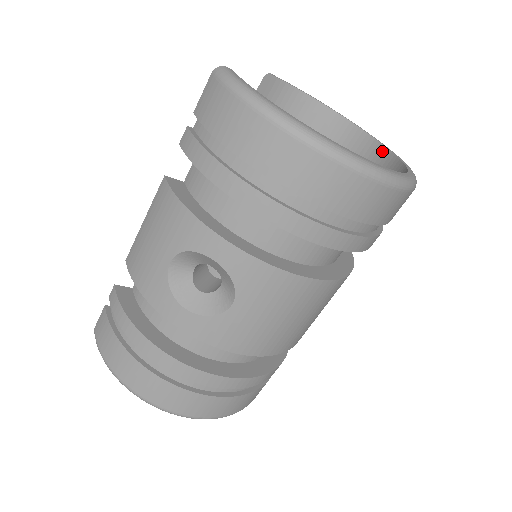
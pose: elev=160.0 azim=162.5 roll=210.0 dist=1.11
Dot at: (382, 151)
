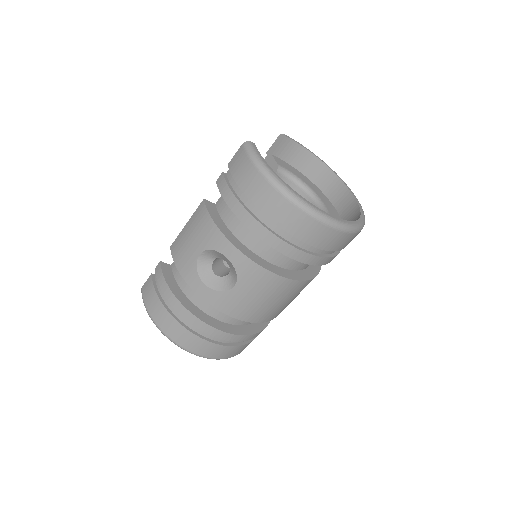
Dot at: (351, 198)
